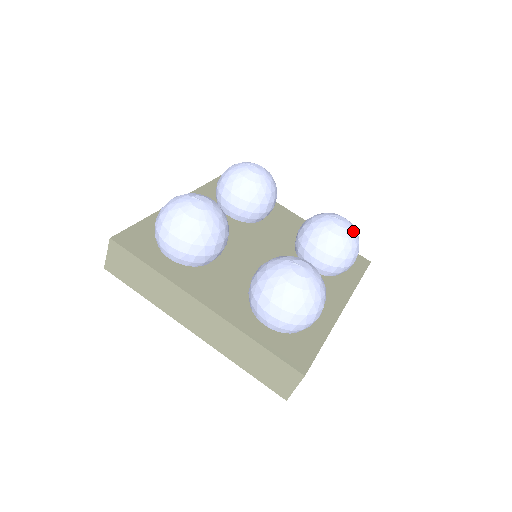
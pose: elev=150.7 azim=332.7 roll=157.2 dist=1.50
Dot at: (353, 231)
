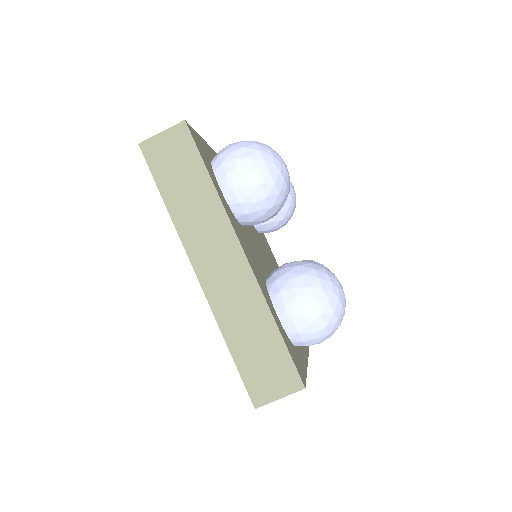
Dot at: occluded
